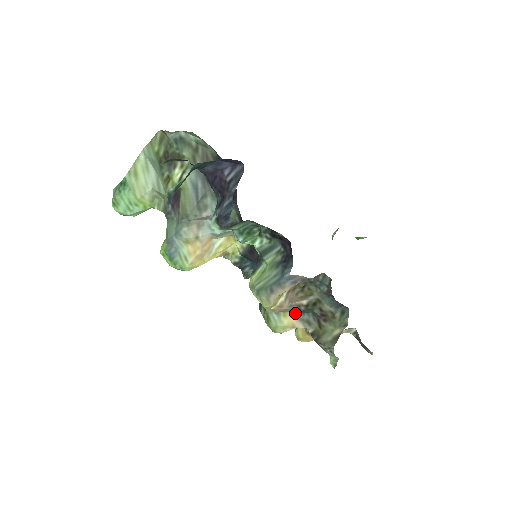
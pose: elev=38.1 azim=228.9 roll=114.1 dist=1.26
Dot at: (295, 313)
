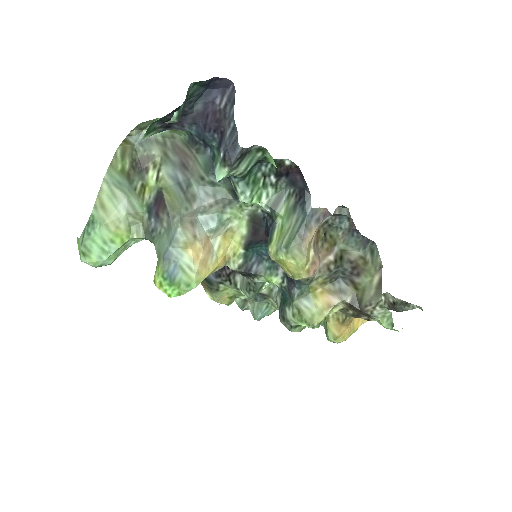
Dot at: (324, 288)
